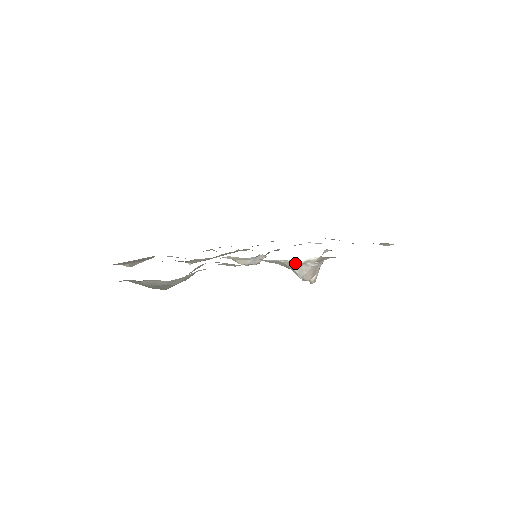
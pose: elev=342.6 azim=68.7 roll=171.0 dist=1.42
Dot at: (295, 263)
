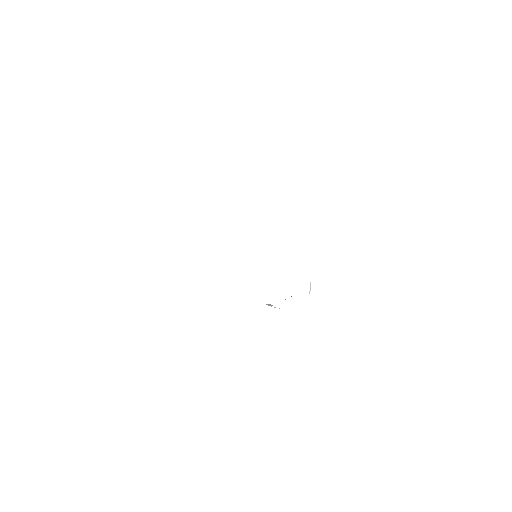
Dot at: occluded
